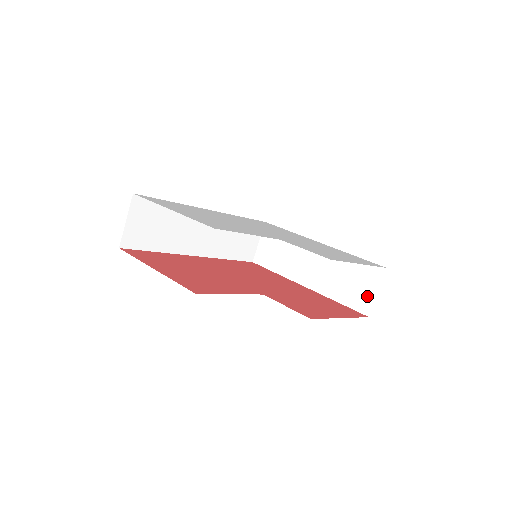
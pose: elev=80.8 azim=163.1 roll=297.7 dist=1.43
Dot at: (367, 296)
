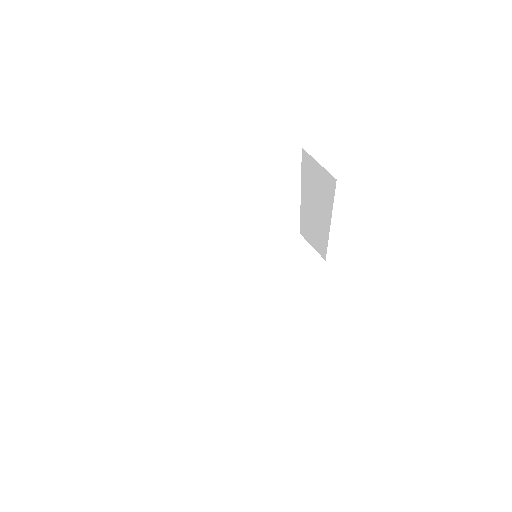
Dot at: (323, 174)
